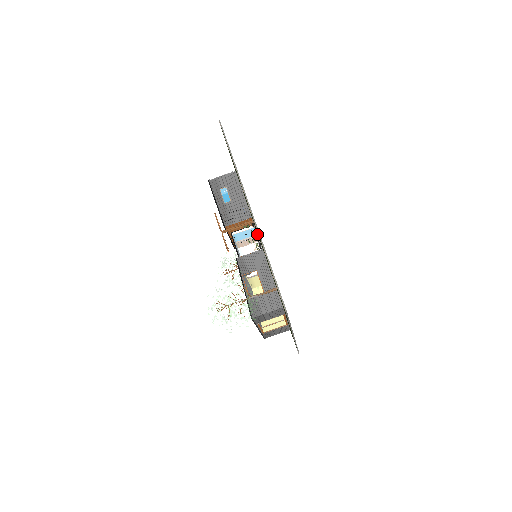
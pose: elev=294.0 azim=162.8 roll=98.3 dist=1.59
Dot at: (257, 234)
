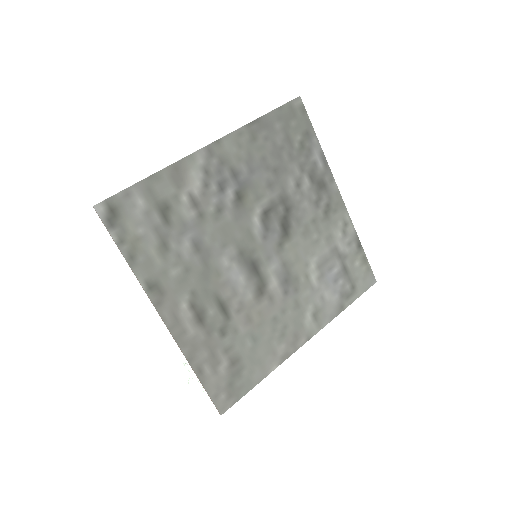
Dot at: (236, 254)
